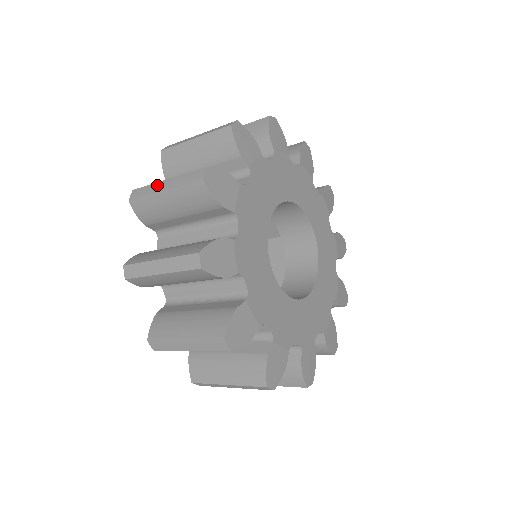
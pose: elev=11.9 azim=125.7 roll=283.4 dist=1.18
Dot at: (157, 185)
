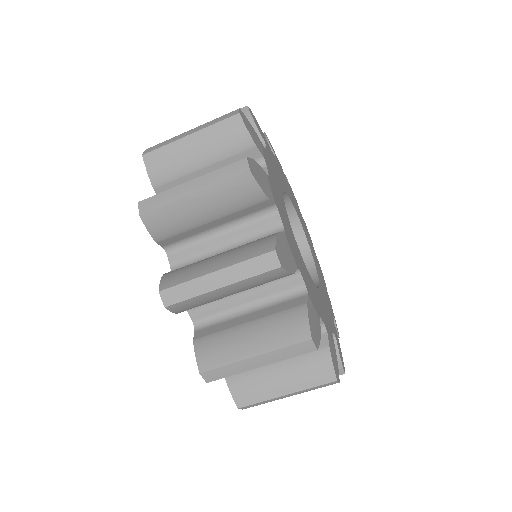
Dot at: (180, 135)
